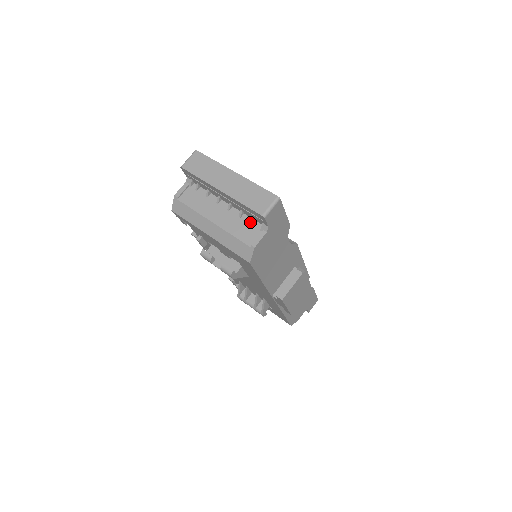
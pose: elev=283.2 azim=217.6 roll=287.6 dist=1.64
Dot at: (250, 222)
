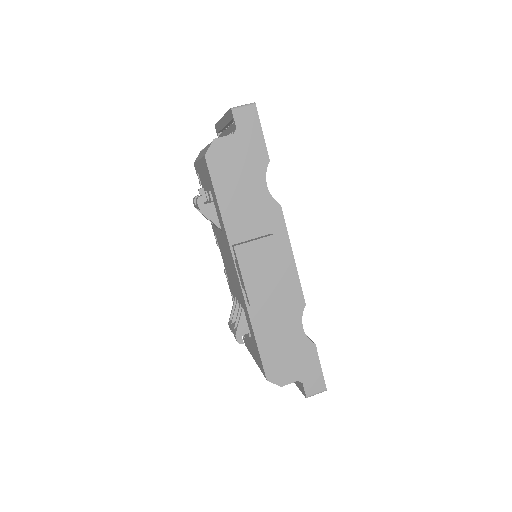
Dot at: occluded
